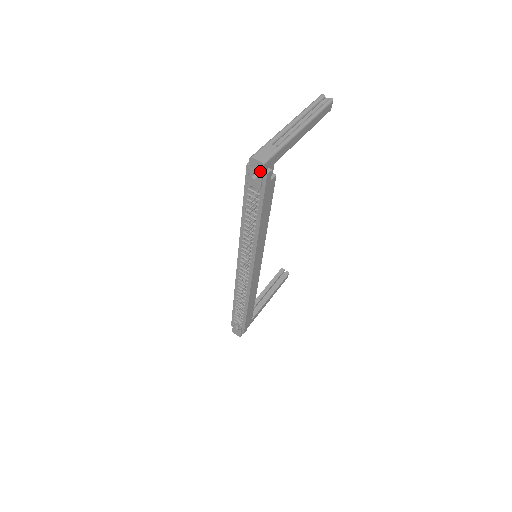
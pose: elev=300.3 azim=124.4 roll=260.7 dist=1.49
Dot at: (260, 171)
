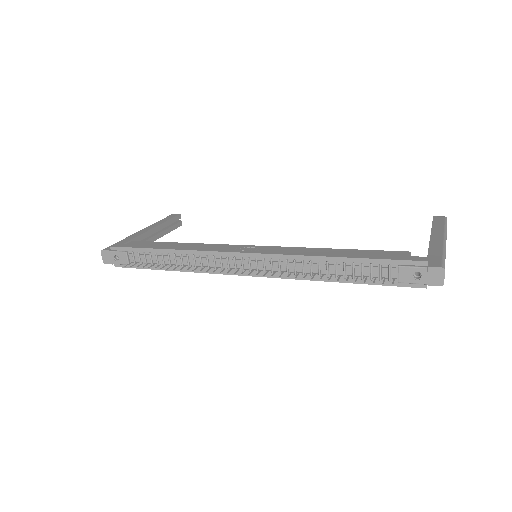
Dot at: (430, 282)
